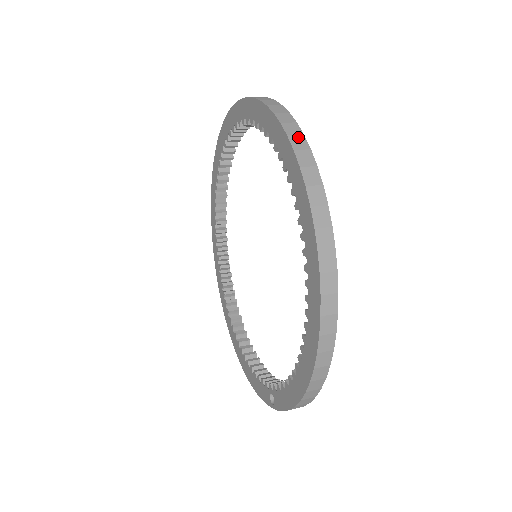
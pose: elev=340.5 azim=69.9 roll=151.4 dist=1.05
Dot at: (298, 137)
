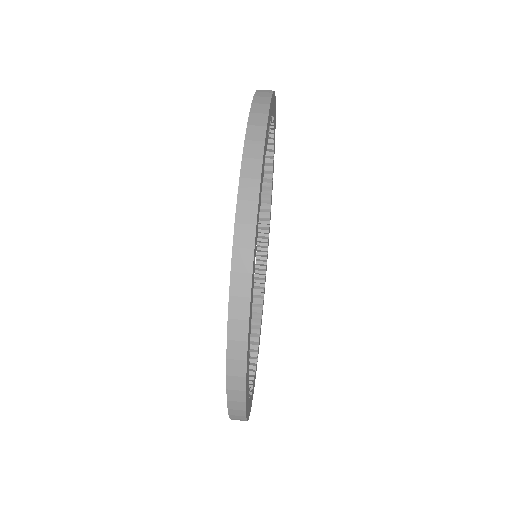
Dot at: (243, 277)
